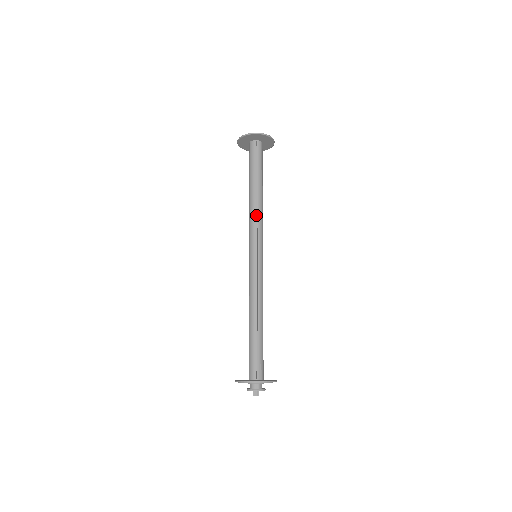
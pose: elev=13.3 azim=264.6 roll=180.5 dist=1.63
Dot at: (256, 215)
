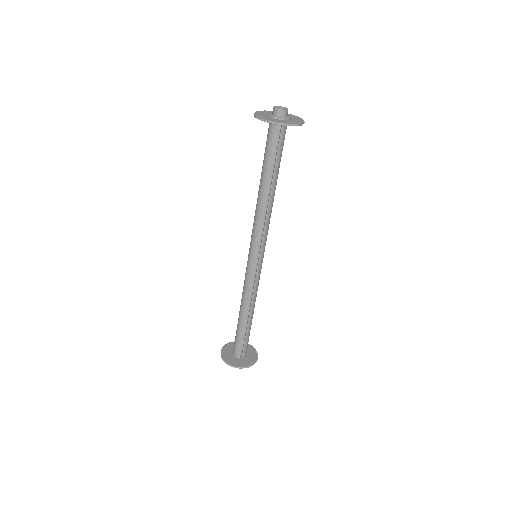
Dot at: occluded
